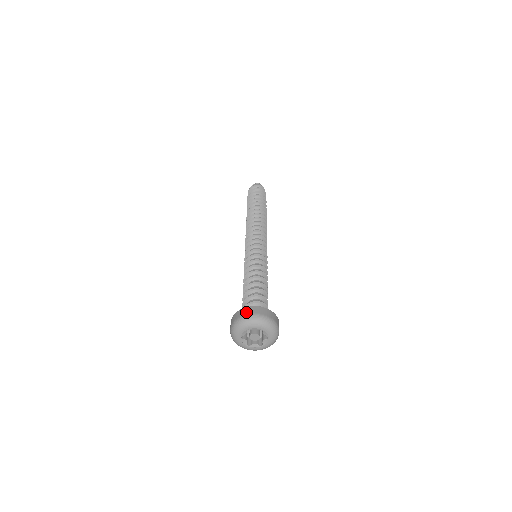
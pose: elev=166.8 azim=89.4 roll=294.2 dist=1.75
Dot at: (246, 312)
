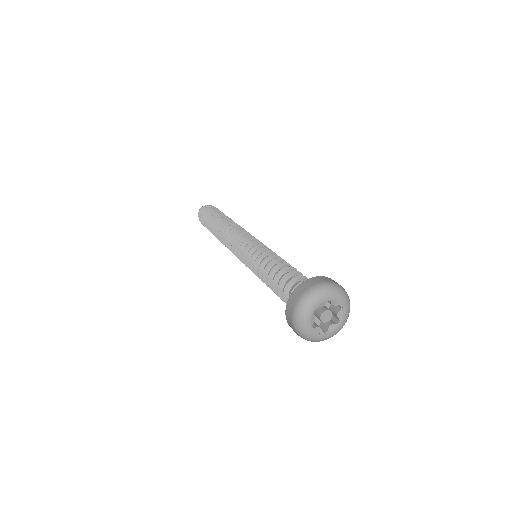
Dot at: (327, 279)
